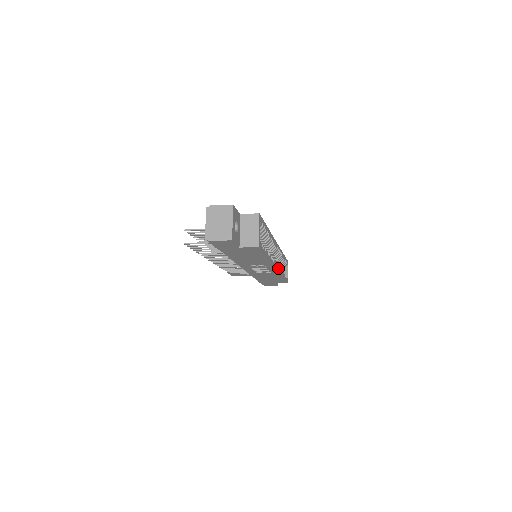
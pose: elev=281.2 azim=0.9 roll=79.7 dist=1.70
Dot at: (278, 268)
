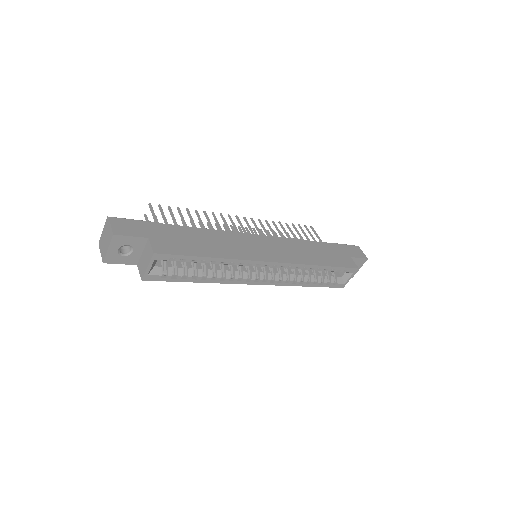
Dot at: (273, 282)
